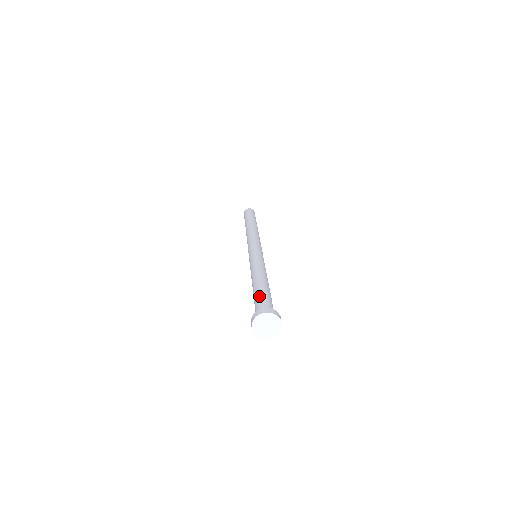
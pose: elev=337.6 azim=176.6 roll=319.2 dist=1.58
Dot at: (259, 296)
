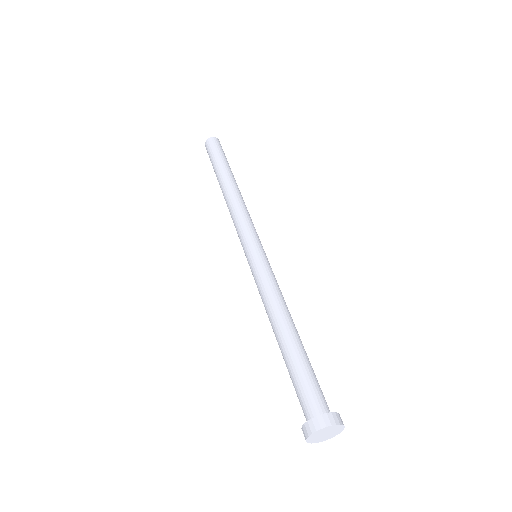
Dot at: (302, 372)
